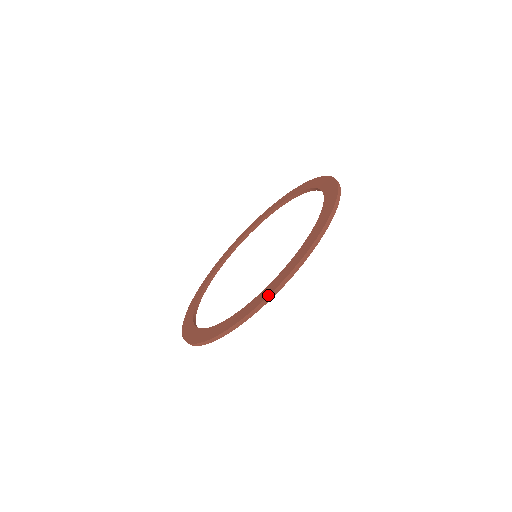
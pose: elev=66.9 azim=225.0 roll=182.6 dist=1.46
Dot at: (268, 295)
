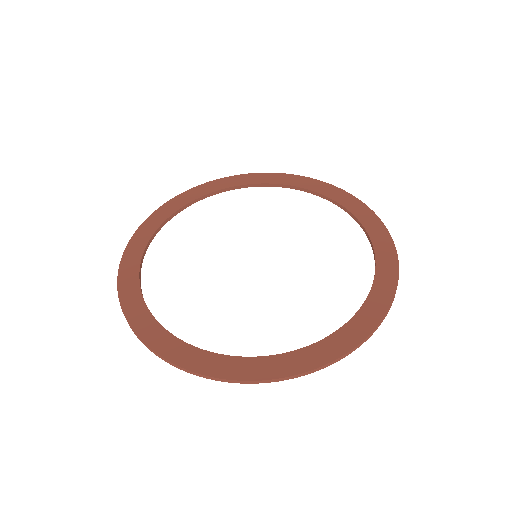
Dot at: (177, 364)
